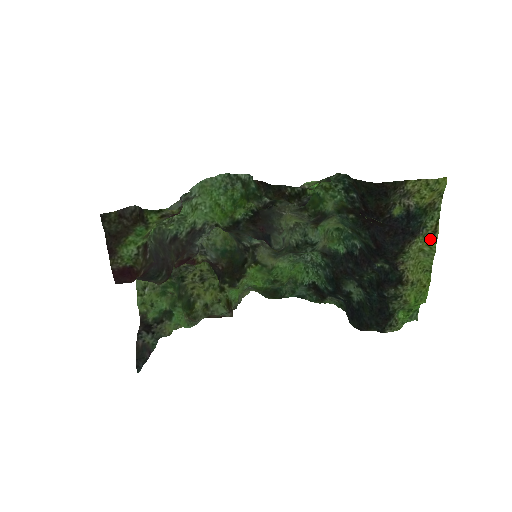
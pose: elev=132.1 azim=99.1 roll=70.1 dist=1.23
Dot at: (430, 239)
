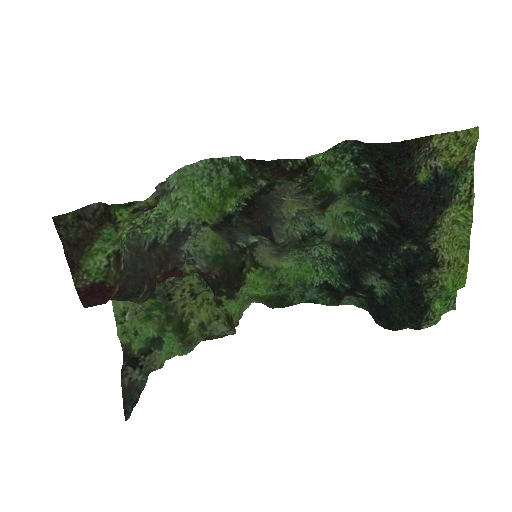
Dot at: (465, 207)
